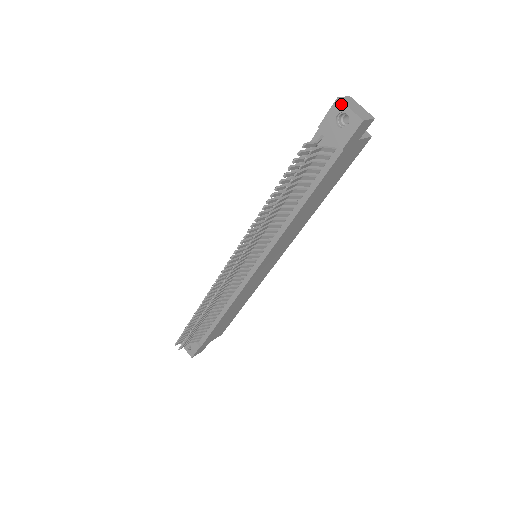
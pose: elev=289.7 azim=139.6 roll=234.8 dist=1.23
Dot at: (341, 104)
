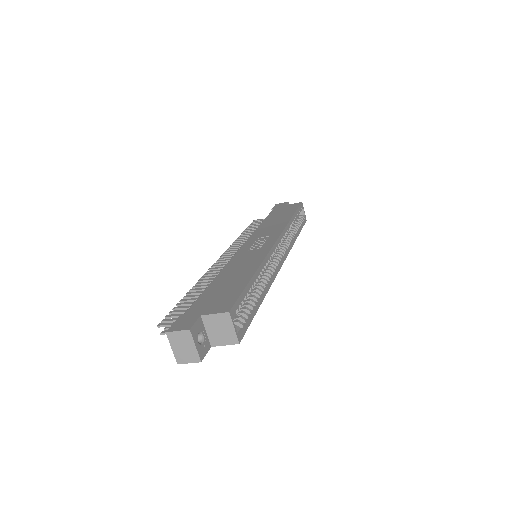
Dot at: (169, 338)
